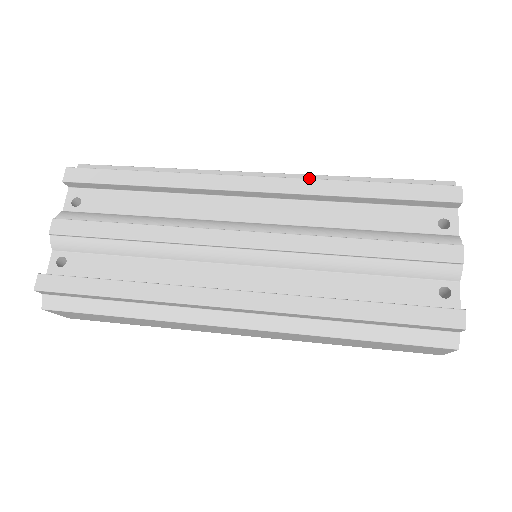
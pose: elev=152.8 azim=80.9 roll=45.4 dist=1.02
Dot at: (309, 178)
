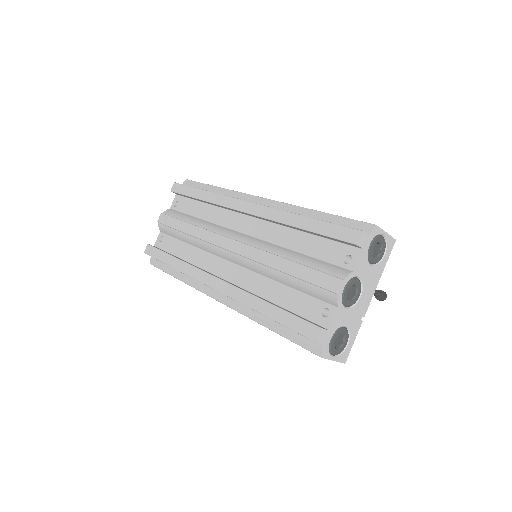
Dot at: (285, 206)
